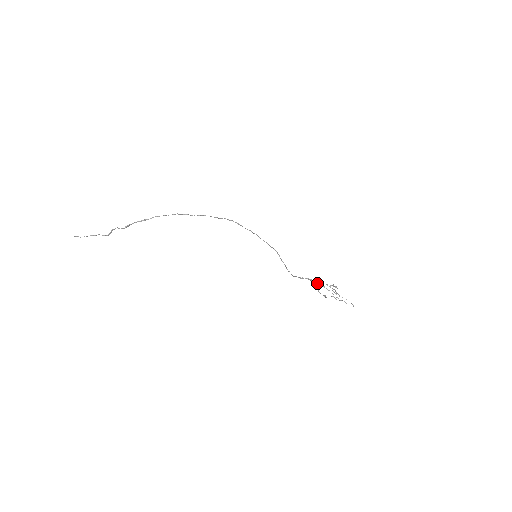
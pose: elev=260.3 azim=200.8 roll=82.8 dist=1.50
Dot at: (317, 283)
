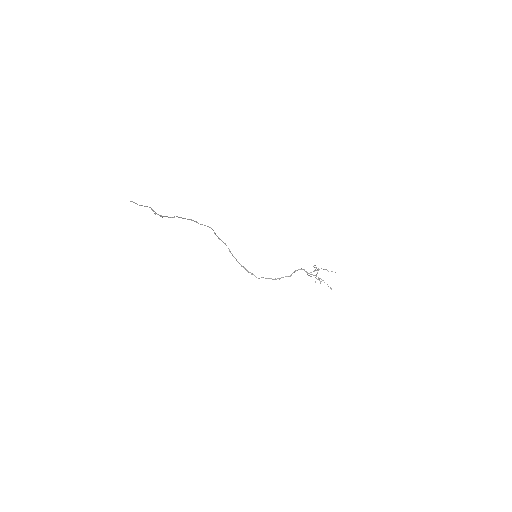
Dot at: (305, 271)
